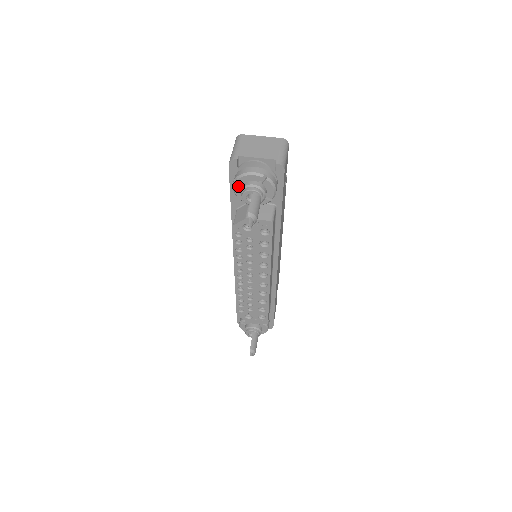
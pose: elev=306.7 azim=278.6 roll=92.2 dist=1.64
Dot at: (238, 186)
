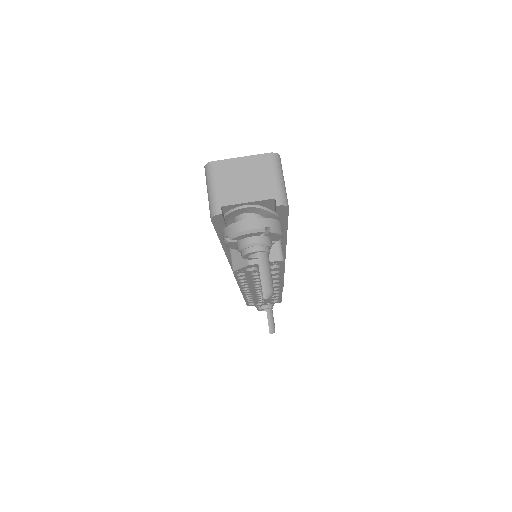
Dot at: (232, 243)
